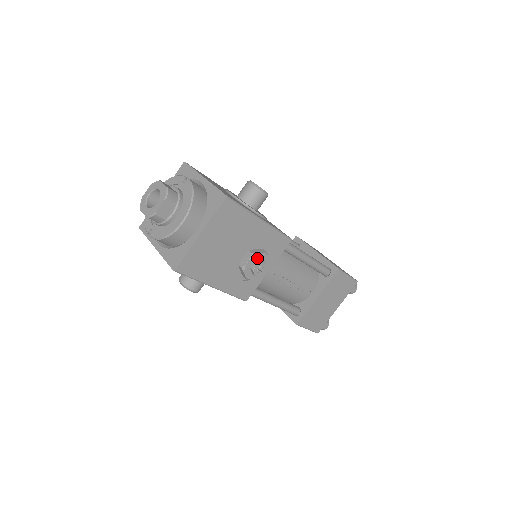
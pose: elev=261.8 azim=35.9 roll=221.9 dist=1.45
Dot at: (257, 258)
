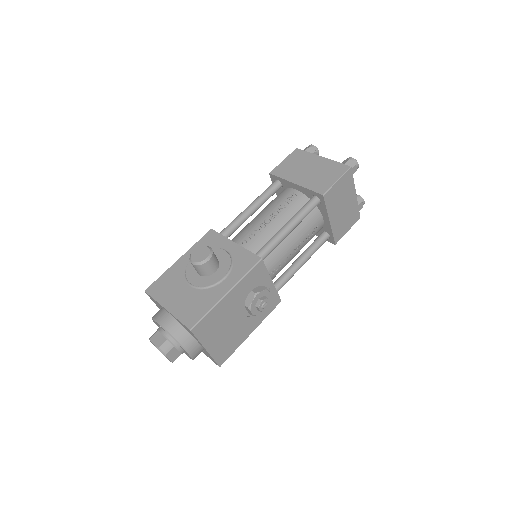
Dot at: (254, 304)
